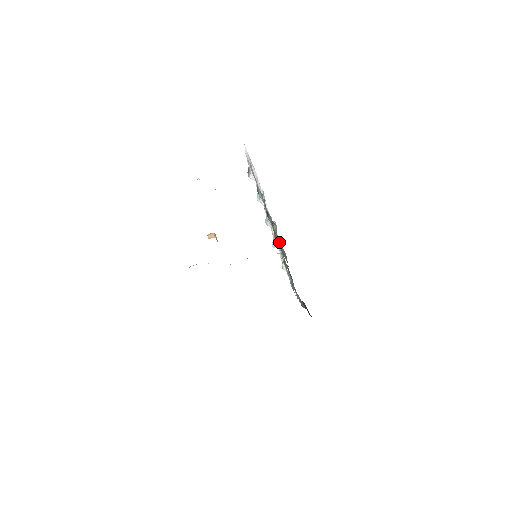
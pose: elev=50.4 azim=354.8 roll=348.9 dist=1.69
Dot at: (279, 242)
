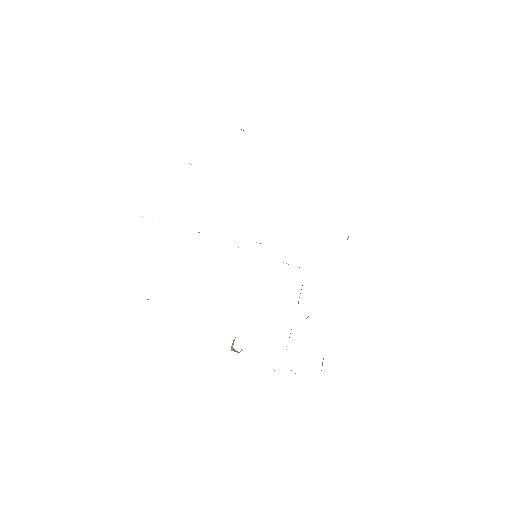
Dot at: occluded
